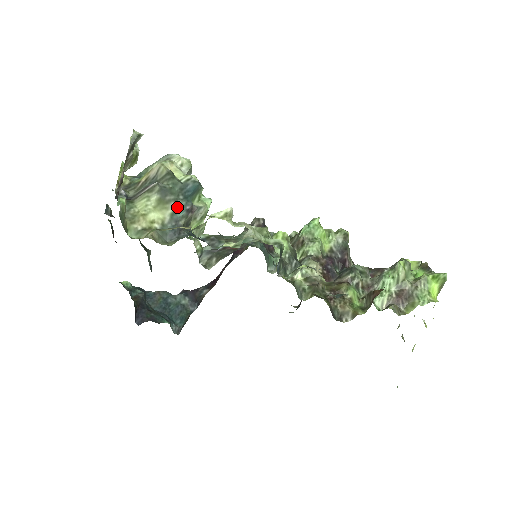
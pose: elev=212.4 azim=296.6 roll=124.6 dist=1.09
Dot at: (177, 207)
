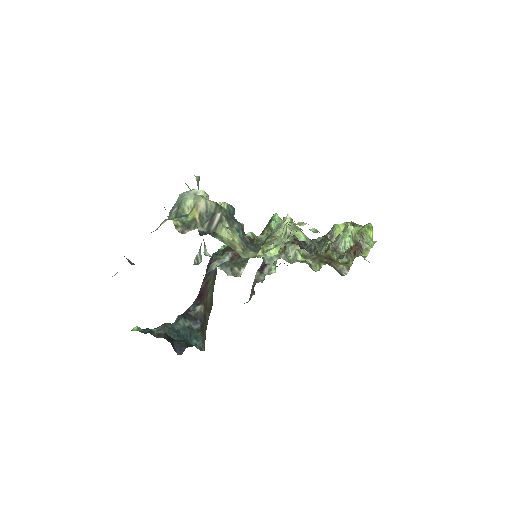
Dot at: (237, 229)
